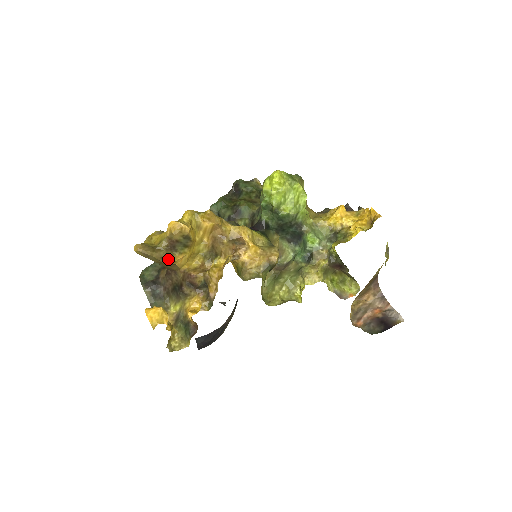
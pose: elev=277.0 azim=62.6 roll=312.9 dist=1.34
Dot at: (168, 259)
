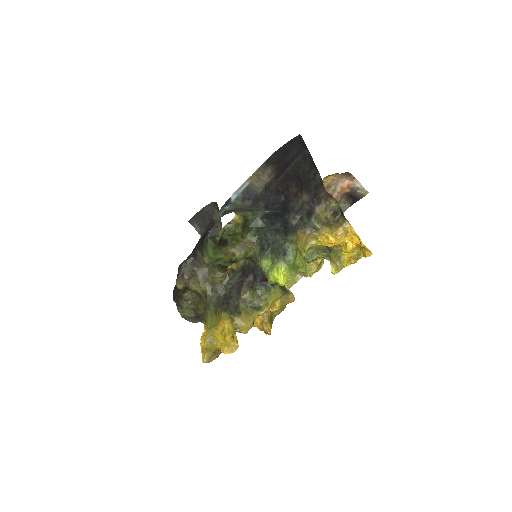
Dot at: occluded
